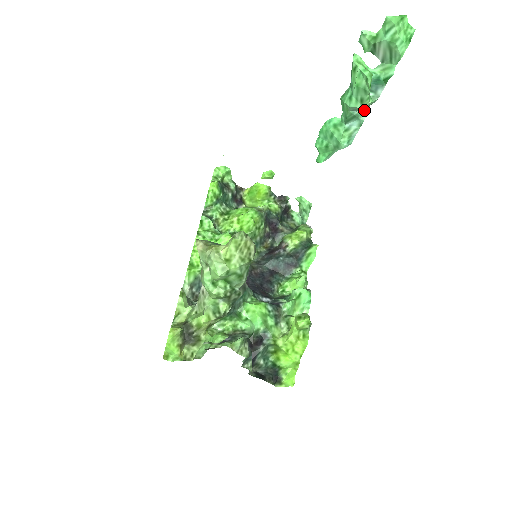
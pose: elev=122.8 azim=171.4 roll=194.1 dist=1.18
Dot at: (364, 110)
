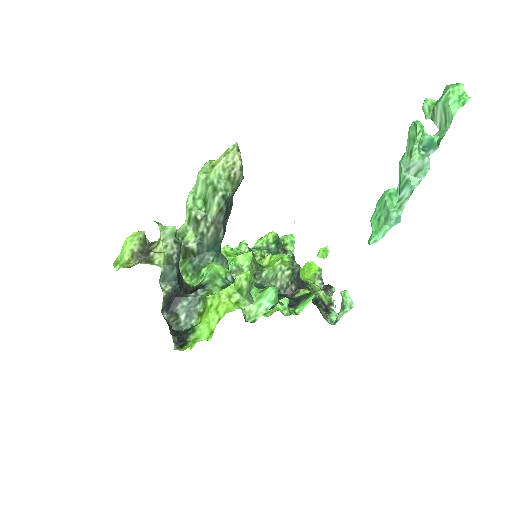
Dot at: (418, 178)
